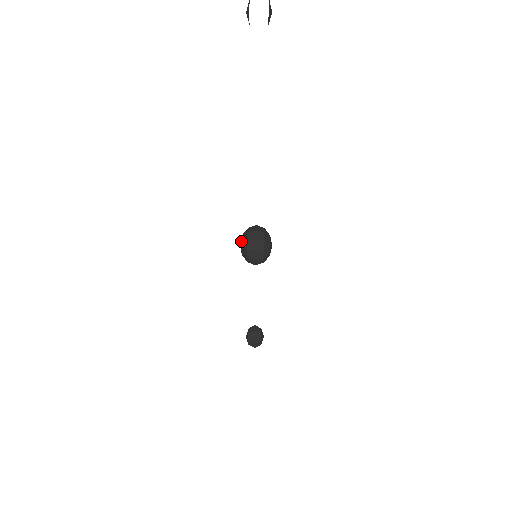
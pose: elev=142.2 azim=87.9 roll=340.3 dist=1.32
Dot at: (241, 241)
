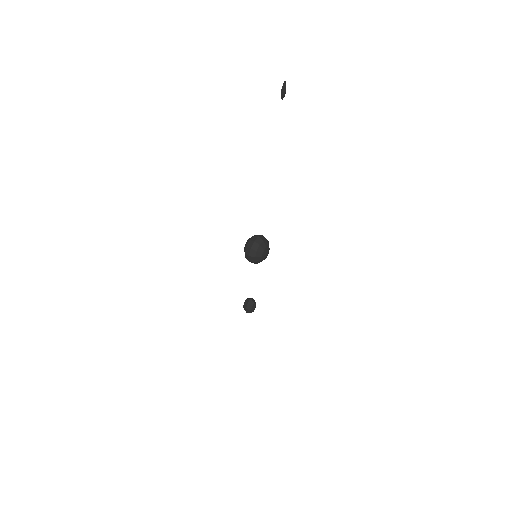
Dot at: (246, 243)
